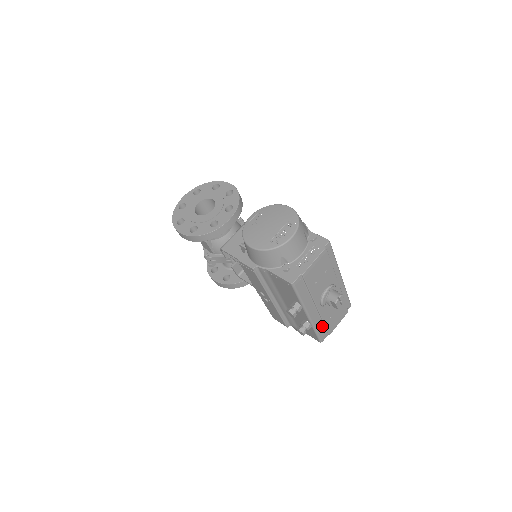
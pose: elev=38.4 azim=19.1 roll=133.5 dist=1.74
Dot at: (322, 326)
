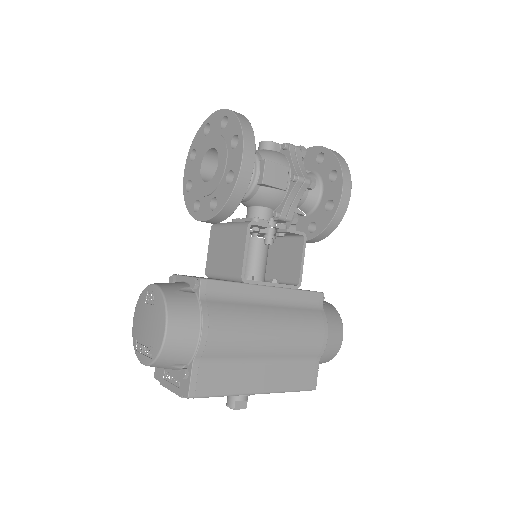
Dot at: occluded
